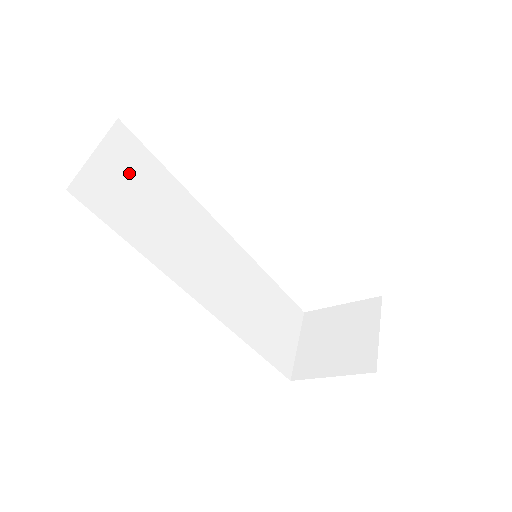
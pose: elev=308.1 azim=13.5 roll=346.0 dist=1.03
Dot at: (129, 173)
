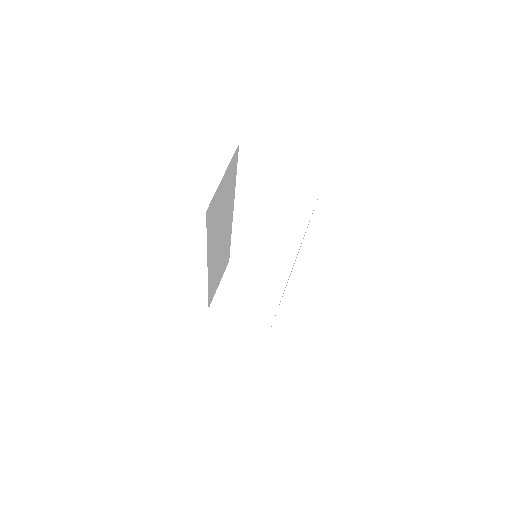
Dot at: (226, 187)
